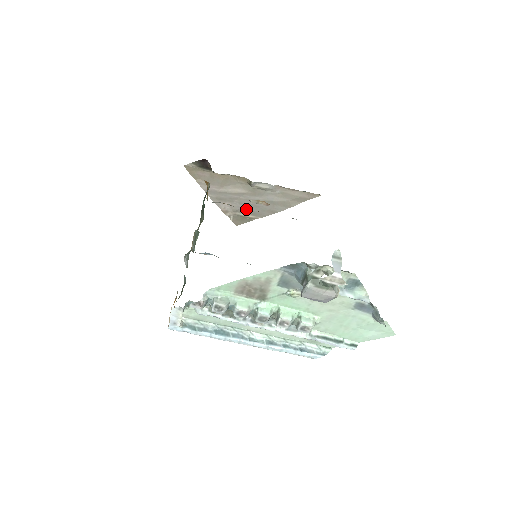
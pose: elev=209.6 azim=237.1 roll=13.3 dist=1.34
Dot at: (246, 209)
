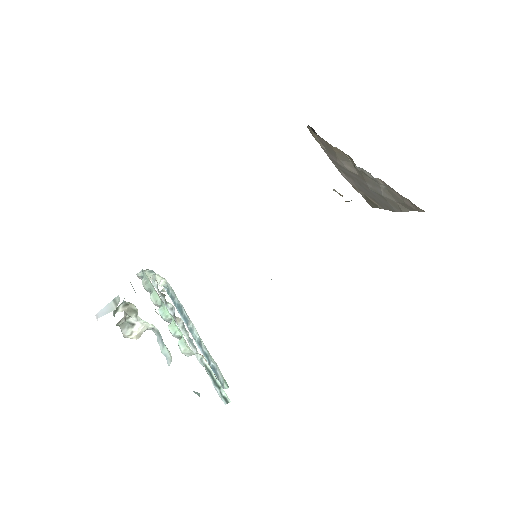
Dot at: (368, 193)
